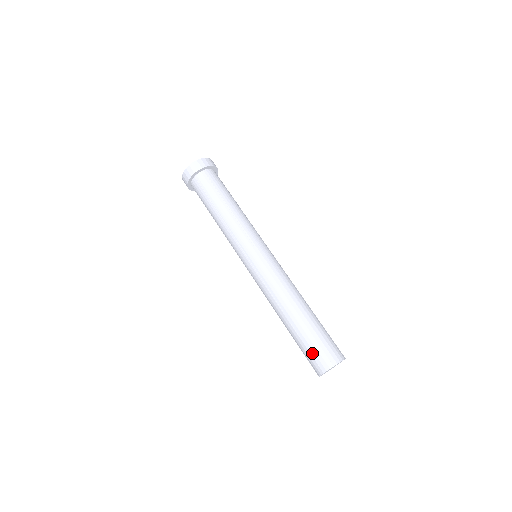
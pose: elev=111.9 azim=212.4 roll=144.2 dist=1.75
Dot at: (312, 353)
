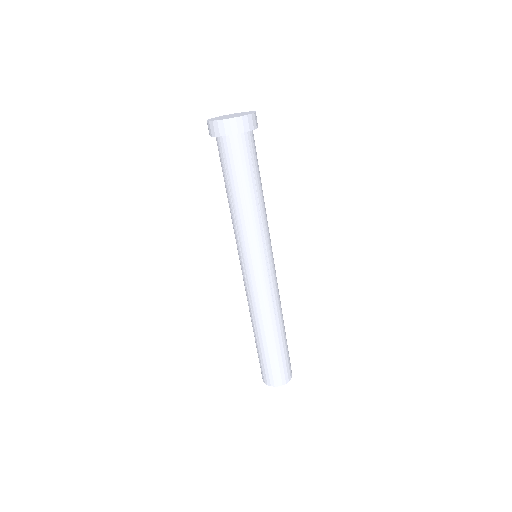
Dot at: (274, 370)
